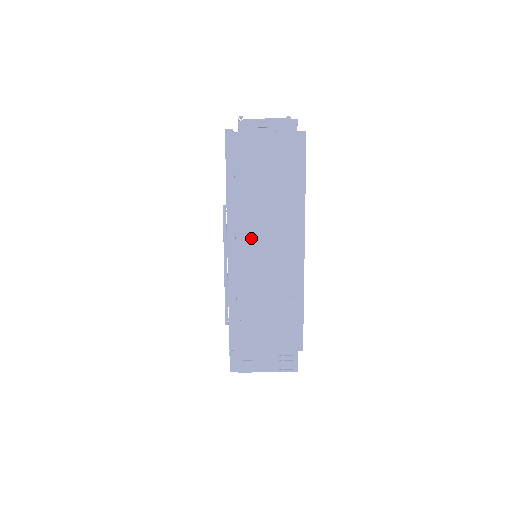
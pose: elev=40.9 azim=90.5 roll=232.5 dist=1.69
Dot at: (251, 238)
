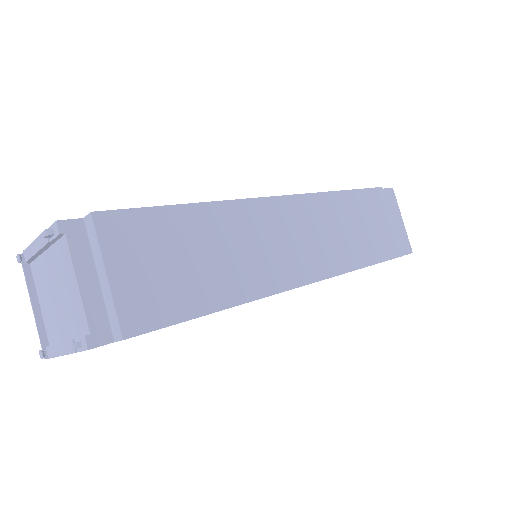
Dot at: occluded
